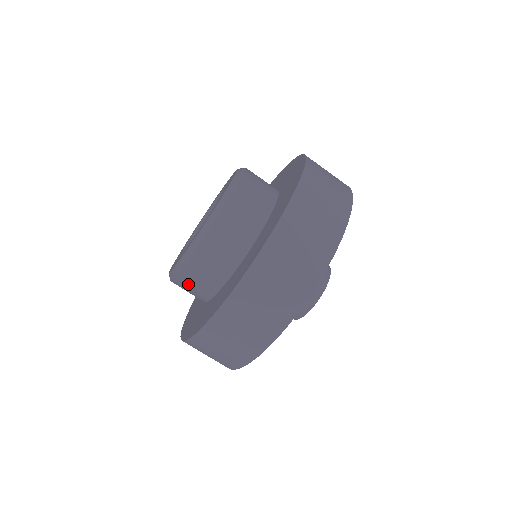
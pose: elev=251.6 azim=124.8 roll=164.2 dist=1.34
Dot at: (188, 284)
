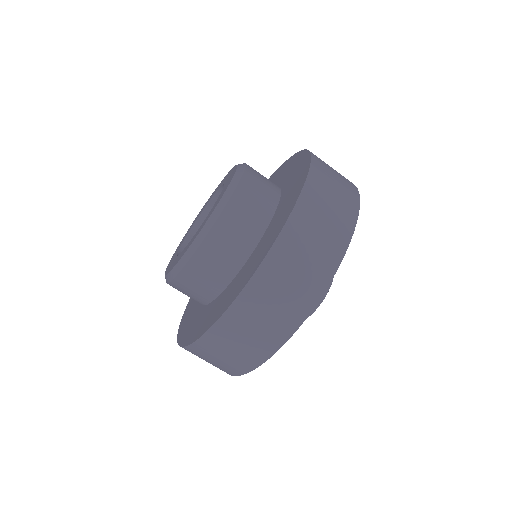
Dot at: occluded
